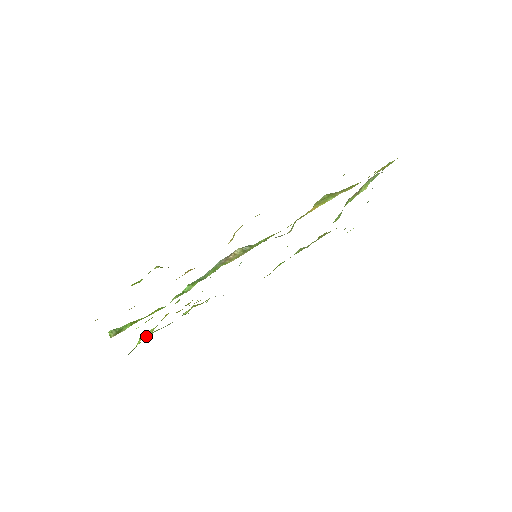
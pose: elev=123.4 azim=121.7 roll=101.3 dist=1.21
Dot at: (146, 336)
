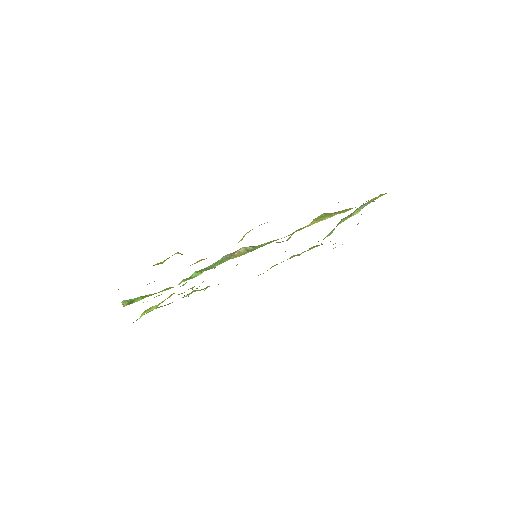
Dot at: (150, 310)
